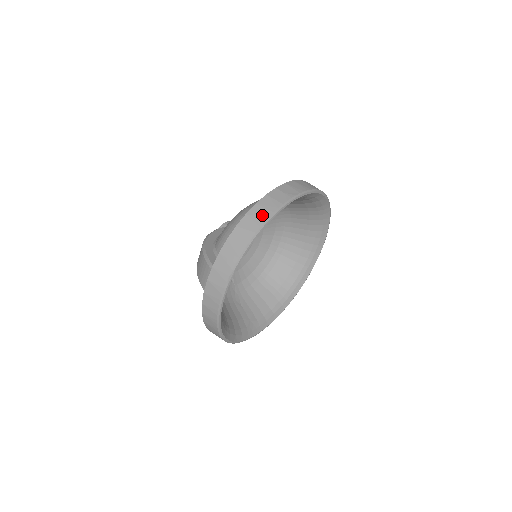
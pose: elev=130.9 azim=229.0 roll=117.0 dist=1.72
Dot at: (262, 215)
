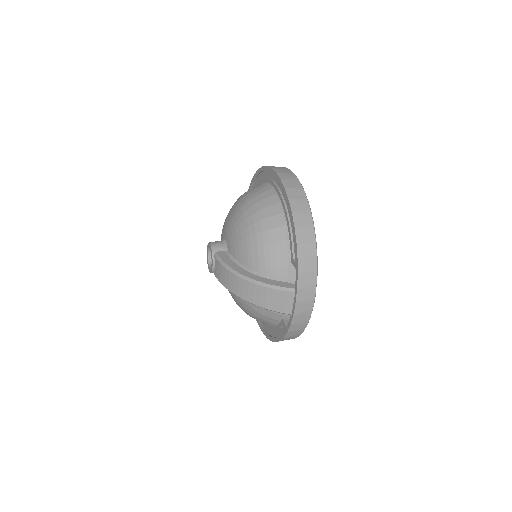
Dot at: (306, 219)
